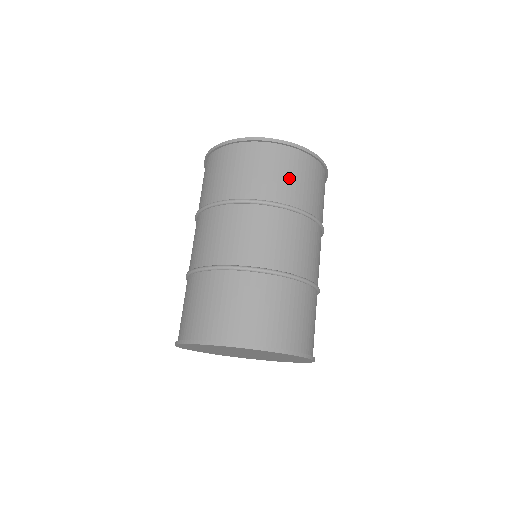
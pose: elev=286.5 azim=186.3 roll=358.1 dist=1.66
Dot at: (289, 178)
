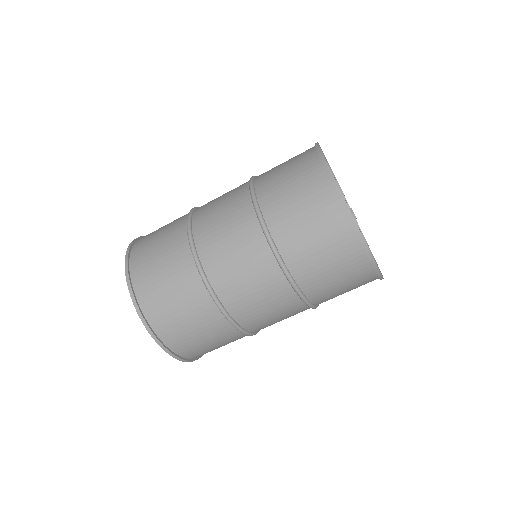
Dot at: occluded
